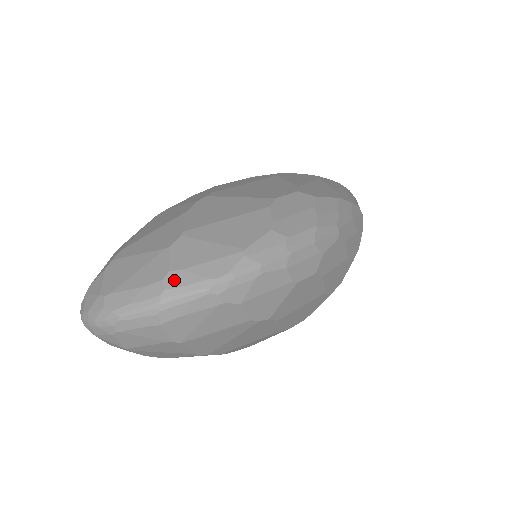
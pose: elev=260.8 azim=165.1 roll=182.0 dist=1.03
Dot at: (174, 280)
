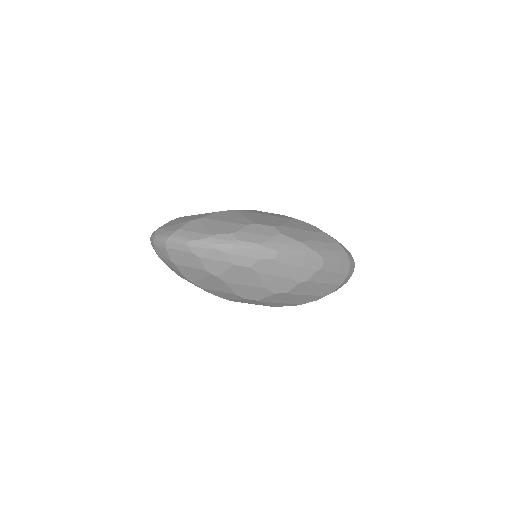
Dot at: (178, 233)
